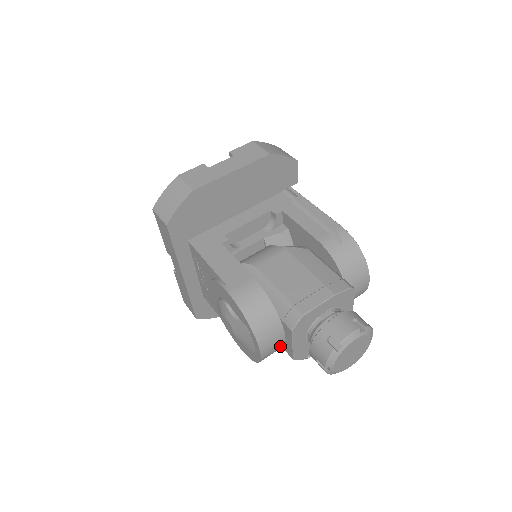
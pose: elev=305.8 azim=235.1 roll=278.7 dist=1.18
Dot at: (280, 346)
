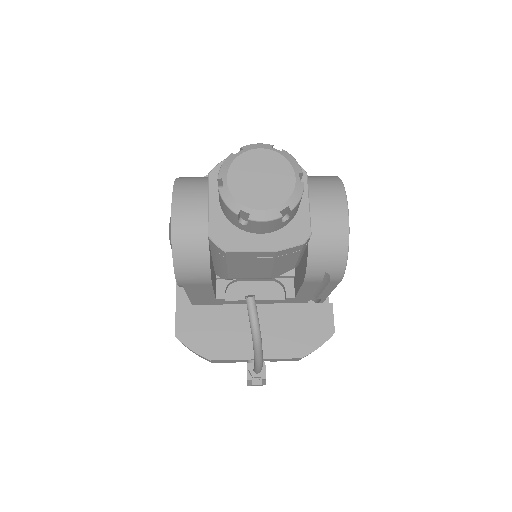
Dot at: (201, 223)
